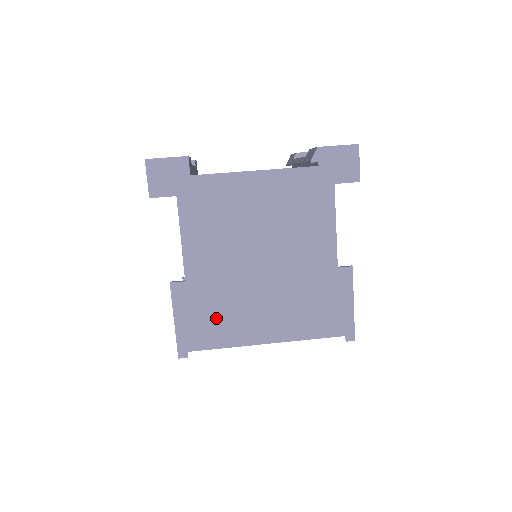
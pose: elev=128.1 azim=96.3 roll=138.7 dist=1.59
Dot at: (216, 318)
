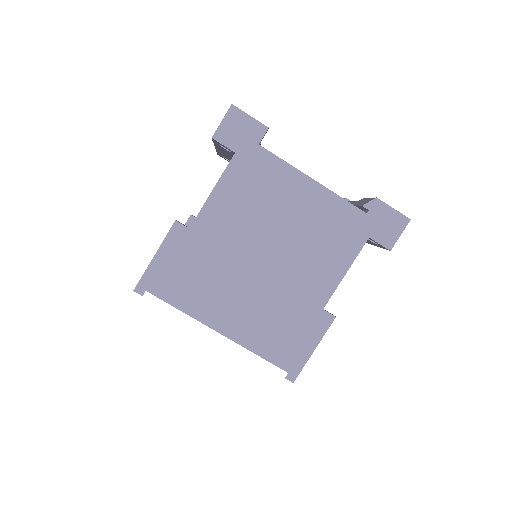
Dot at: (192, 279)
